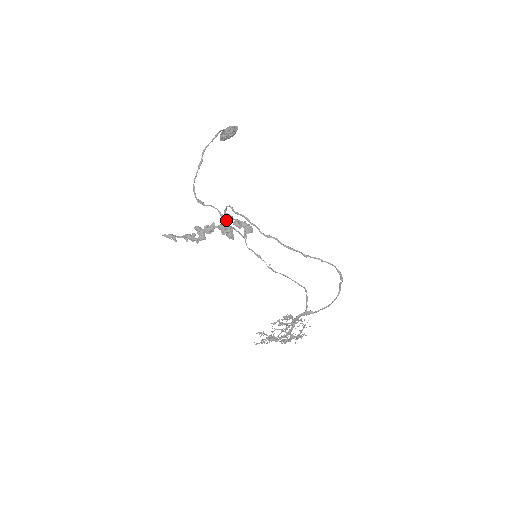
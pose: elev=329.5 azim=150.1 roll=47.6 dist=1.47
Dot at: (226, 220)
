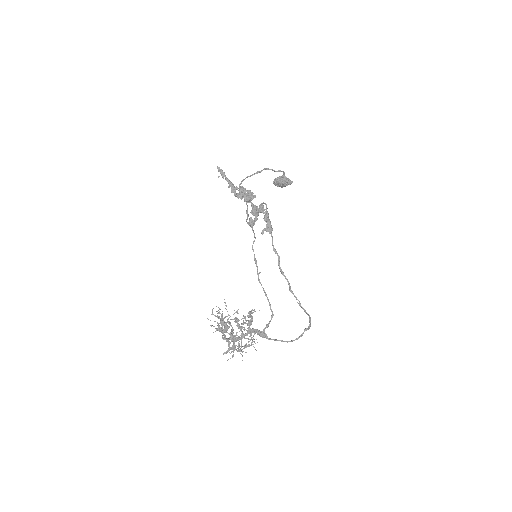
Dot at: (258, 209)
